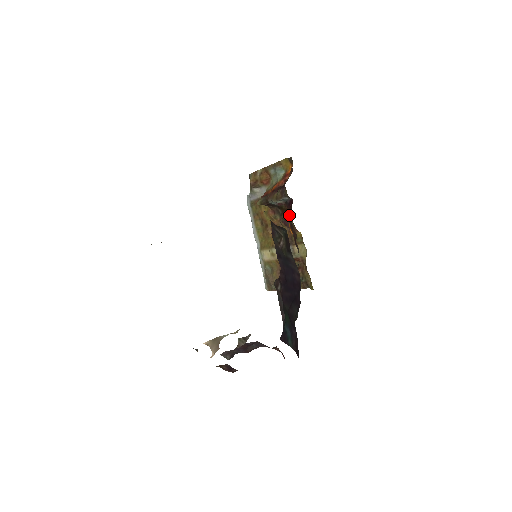
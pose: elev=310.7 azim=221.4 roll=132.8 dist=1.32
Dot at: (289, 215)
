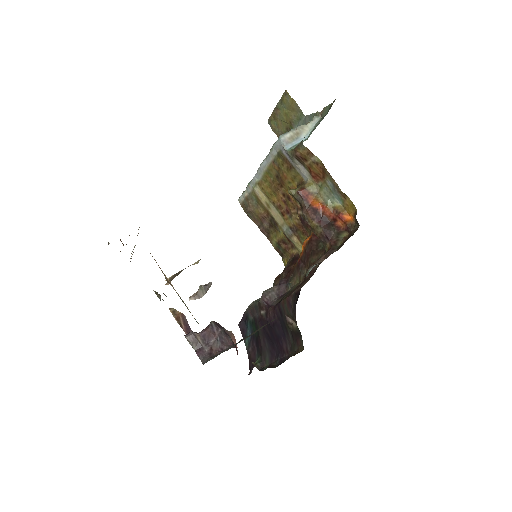
Dot at: (312, 243)
